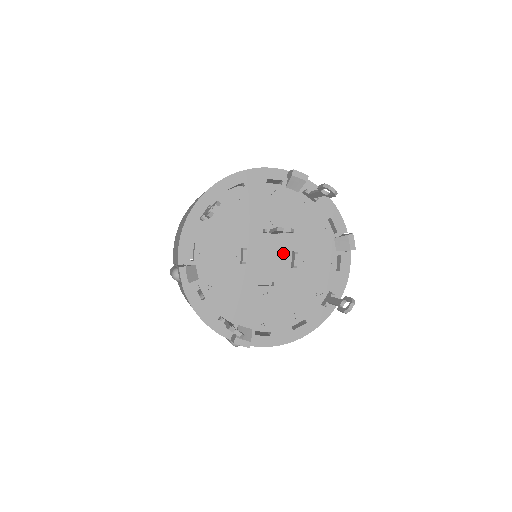
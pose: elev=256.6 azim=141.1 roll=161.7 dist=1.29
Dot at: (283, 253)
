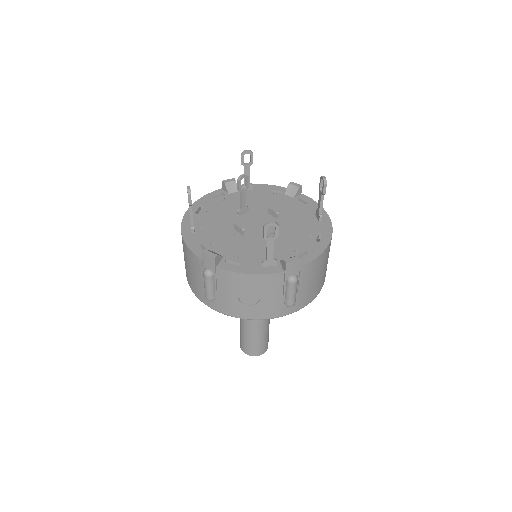
Dot at: (263, 217)
